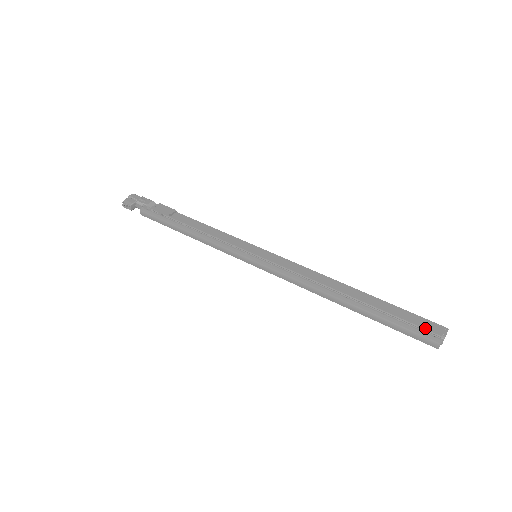
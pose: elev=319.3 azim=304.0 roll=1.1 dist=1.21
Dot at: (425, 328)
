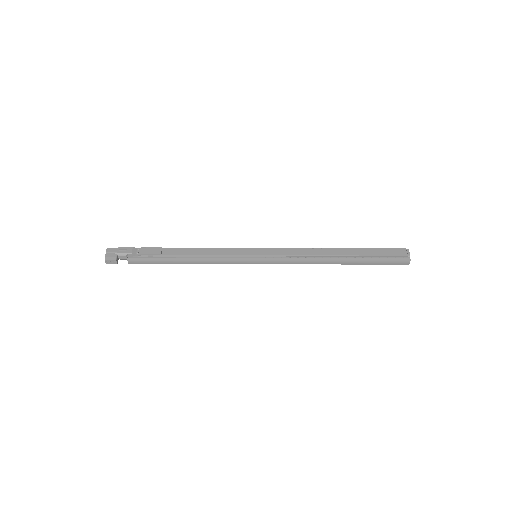
Dot at: (397, 255)
